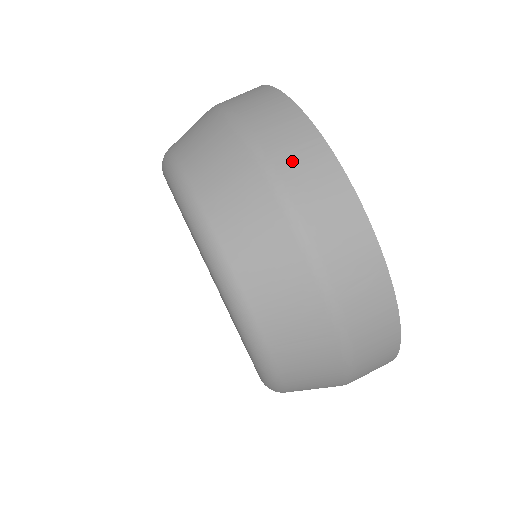
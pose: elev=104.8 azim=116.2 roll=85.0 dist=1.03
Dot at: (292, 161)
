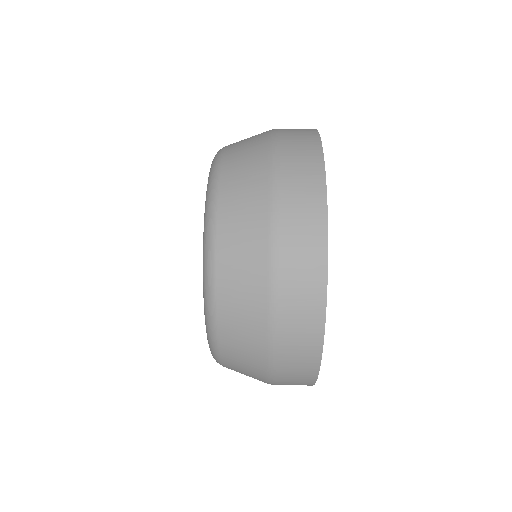
Dot at: (294, 191)
